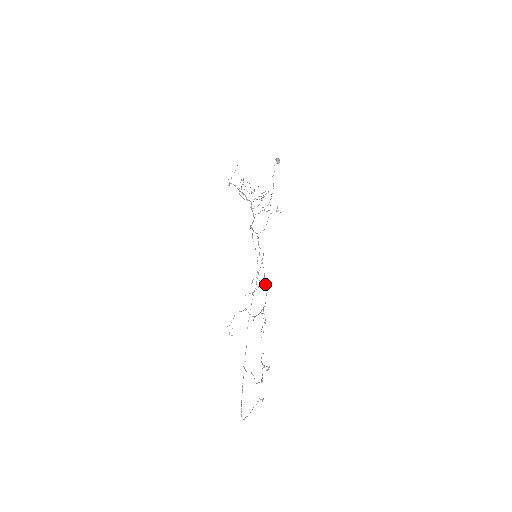
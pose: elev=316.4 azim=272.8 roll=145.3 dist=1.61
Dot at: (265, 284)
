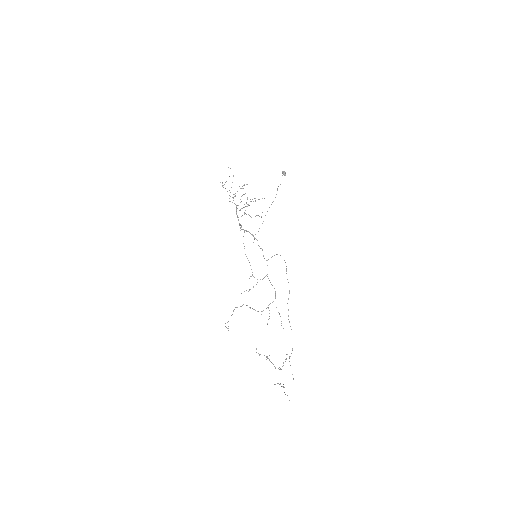
Dot at: occluded
